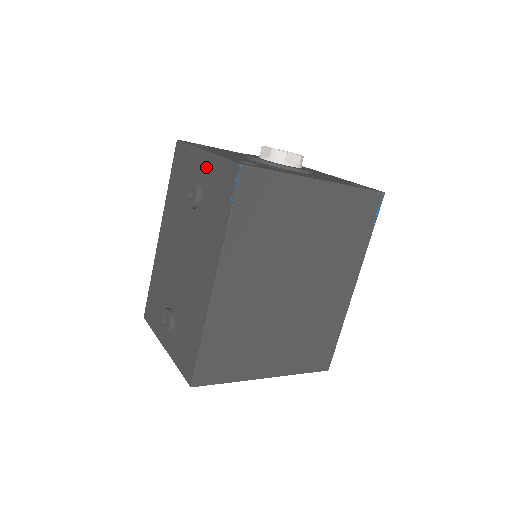
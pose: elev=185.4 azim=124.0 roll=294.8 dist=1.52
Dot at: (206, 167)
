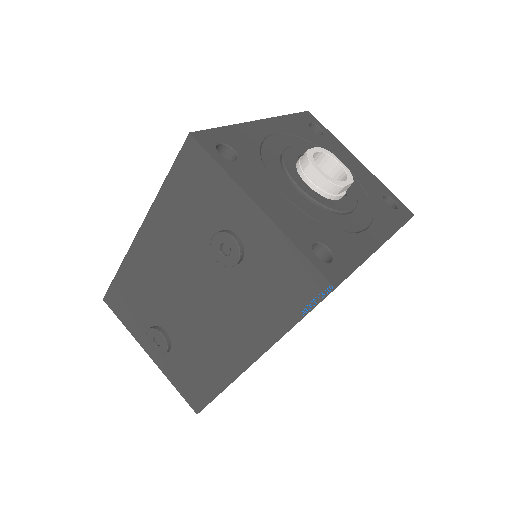
Dot at: (259, 233)
